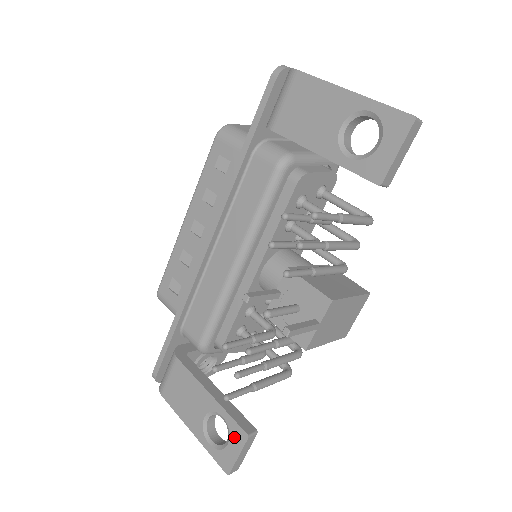
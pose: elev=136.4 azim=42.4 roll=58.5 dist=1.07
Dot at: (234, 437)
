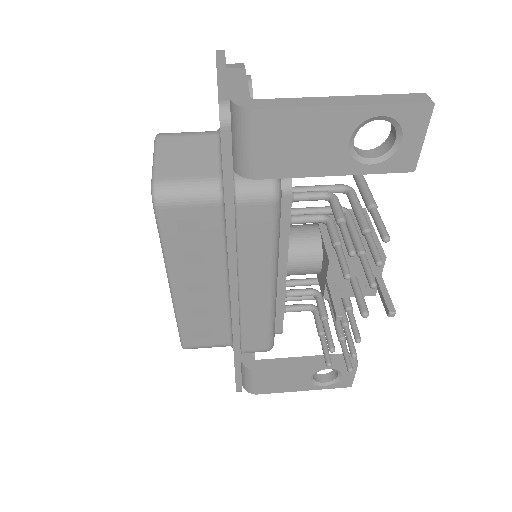
Dot at: (345, 371)
